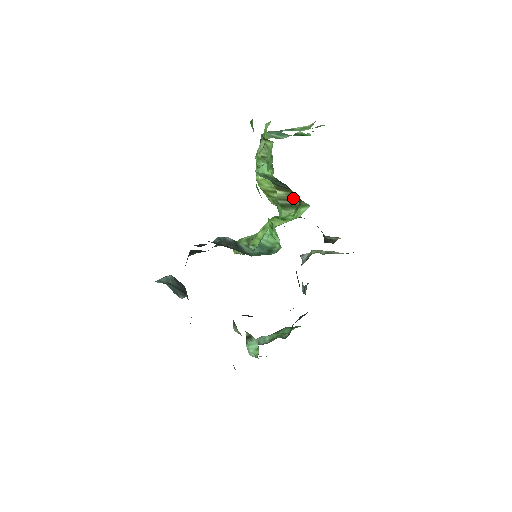
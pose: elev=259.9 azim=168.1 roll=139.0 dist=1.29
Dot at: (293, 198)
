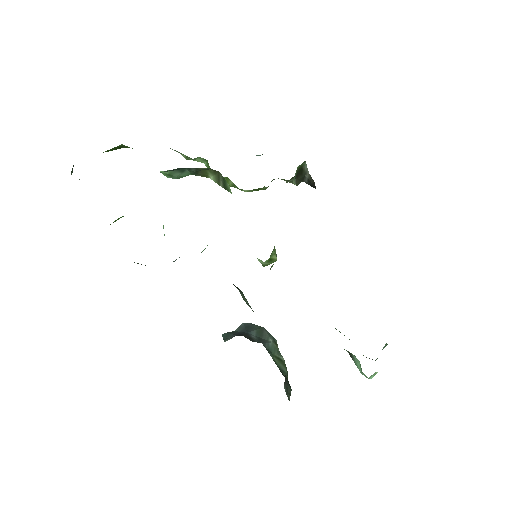
Dot at: (216, 173)
